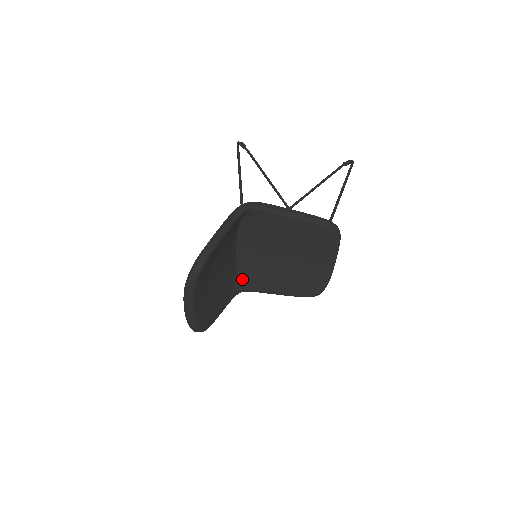
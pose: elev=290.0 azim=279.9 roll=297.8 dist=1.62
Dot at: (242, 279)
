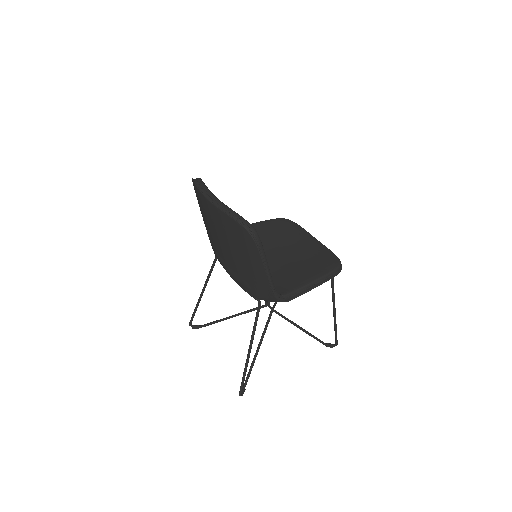
Dot at: occluded
